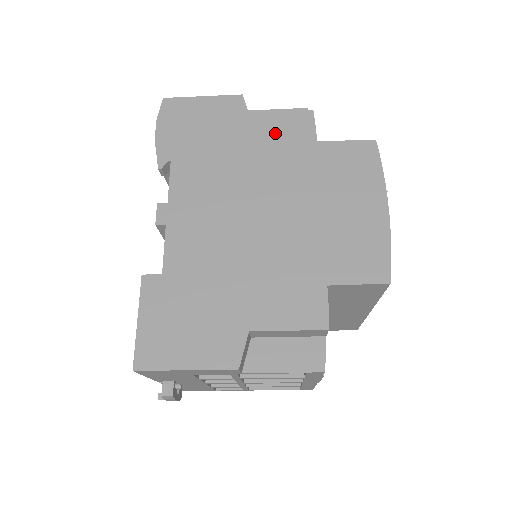
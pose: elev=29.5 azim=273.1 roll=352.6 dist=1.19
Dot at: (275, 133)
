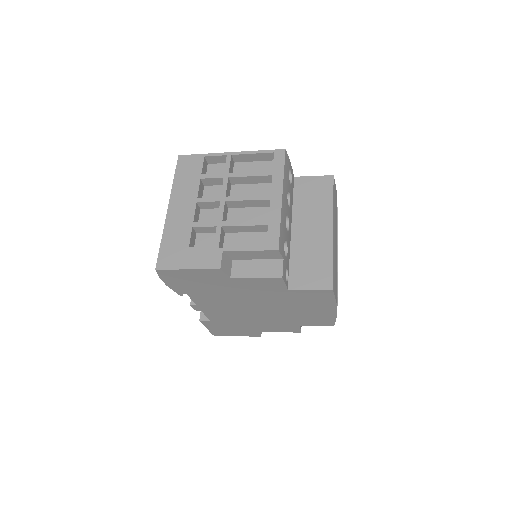
Dot at: (255, 286)
